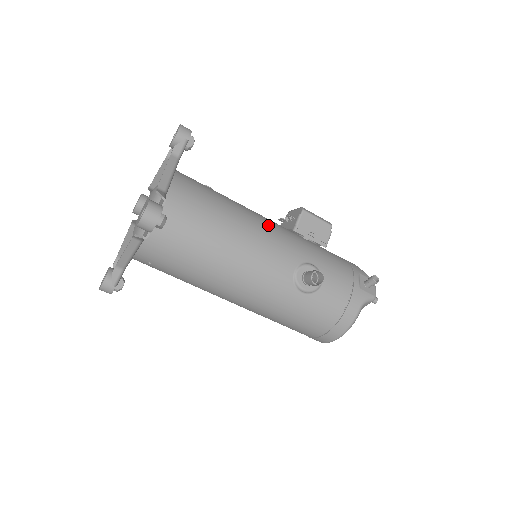
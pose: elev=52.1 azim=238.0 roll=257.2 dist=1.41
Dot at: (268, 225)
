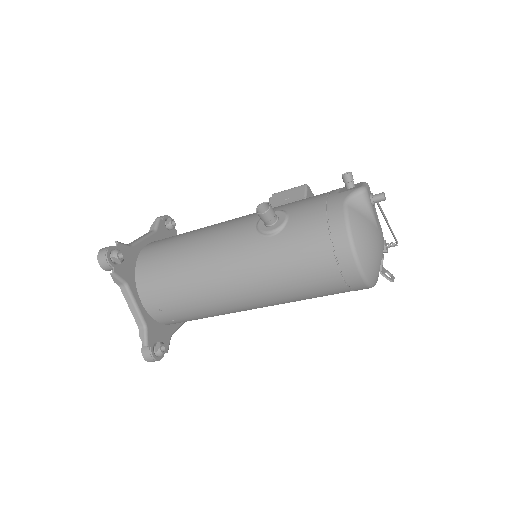
Dot at: occluded
